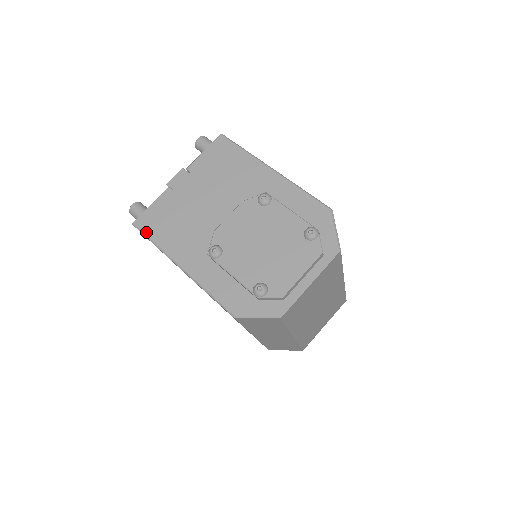
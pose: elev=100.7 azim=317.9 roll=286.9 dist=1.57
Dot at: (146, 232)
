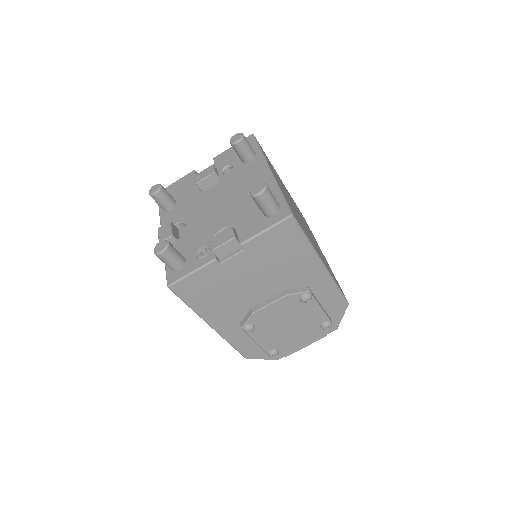
Dot at: (183, 298)
